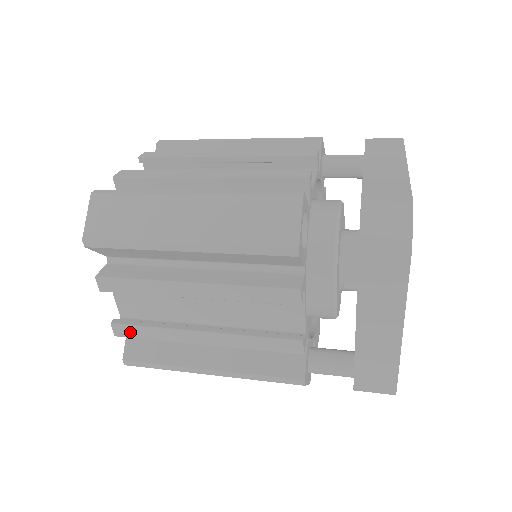
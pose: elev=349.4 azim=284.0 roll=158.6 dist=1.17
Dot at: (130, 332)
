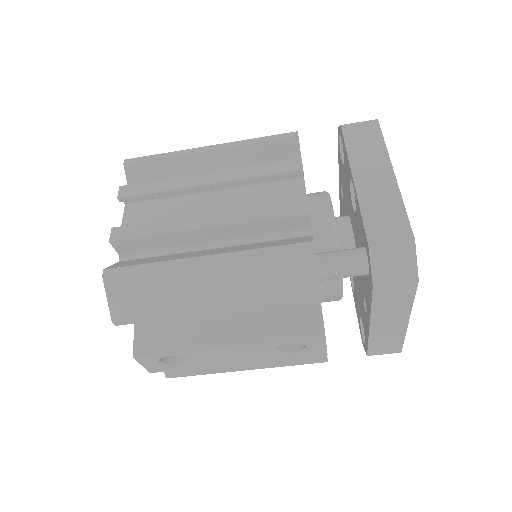
Dot at: (129, 232)
